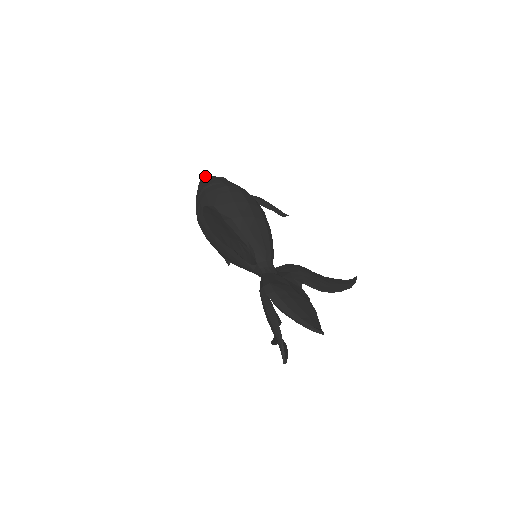
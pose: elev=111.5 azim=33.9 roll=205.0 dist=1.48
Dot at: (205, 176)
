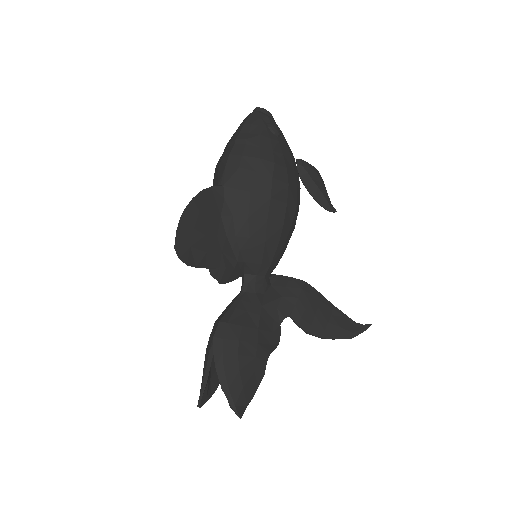
Dot at: (256, 112)
